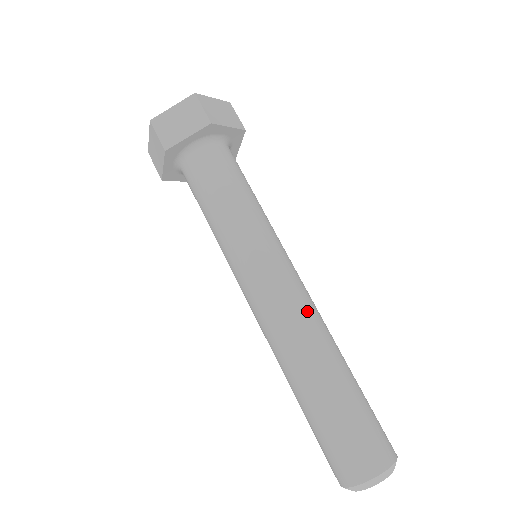
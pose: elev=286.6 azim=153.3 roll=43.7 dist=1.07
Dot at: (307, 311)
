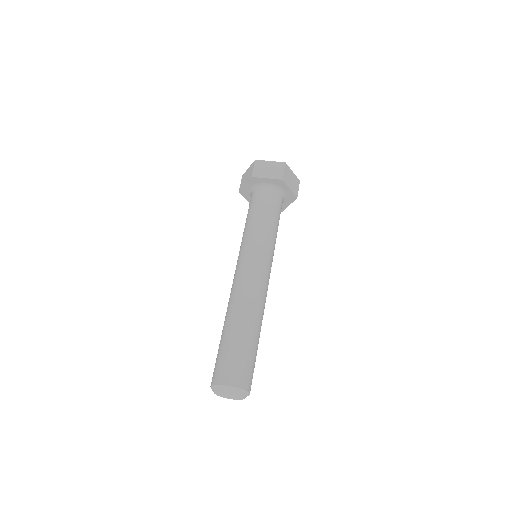
Dot at: (260, 293)
